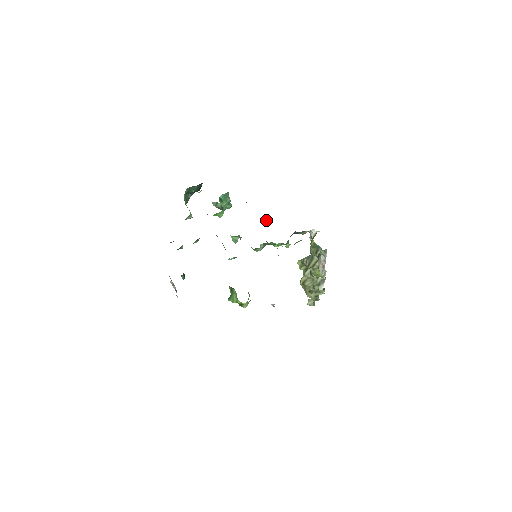
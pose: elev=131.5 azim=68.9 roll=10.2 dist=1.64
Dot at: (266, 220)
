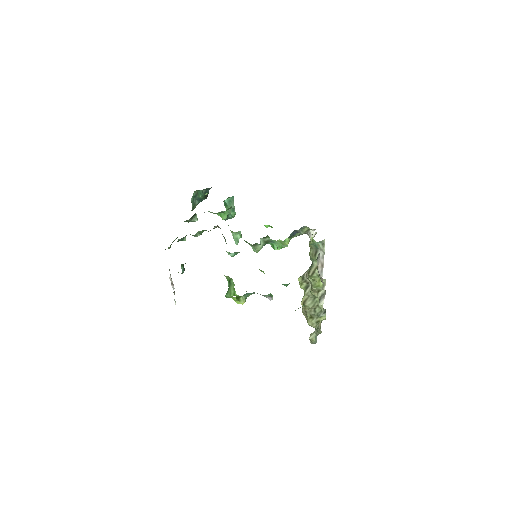
Dot at: (267, 227)
